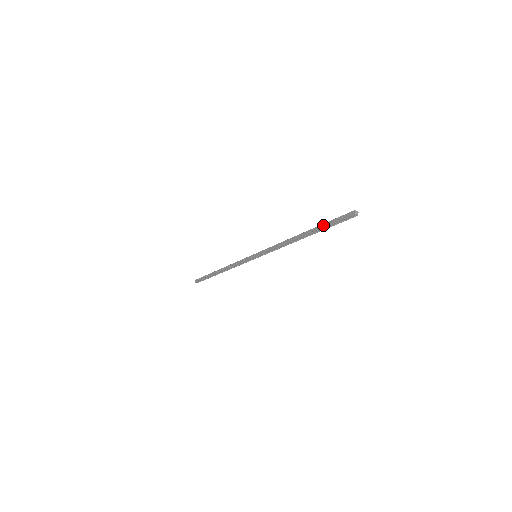
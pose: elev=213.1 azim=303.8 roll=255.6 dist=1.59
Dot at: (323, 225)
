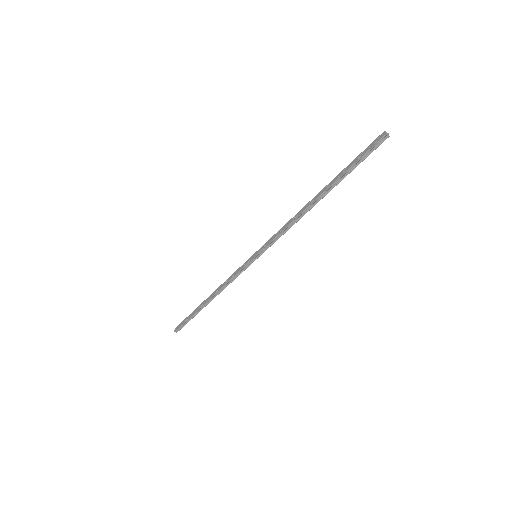
Dot at: (344, 170)
